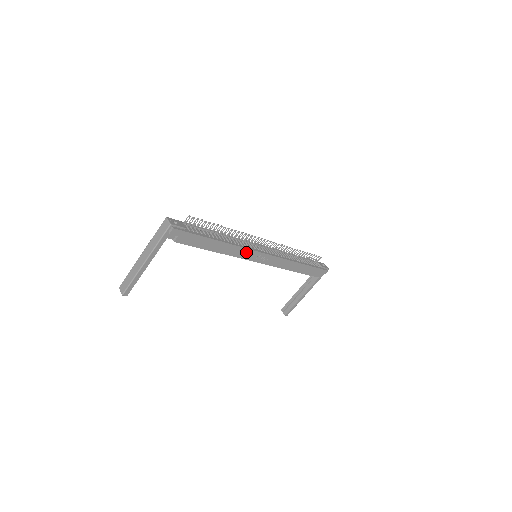
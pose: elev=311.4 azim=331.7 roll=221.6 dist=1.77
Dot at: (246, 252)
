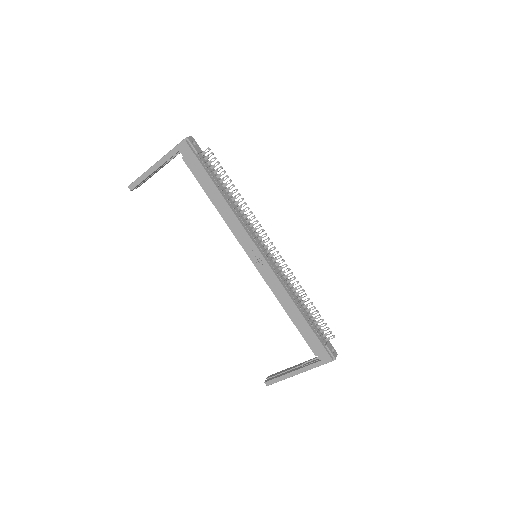
Dot at: (242, 232)
